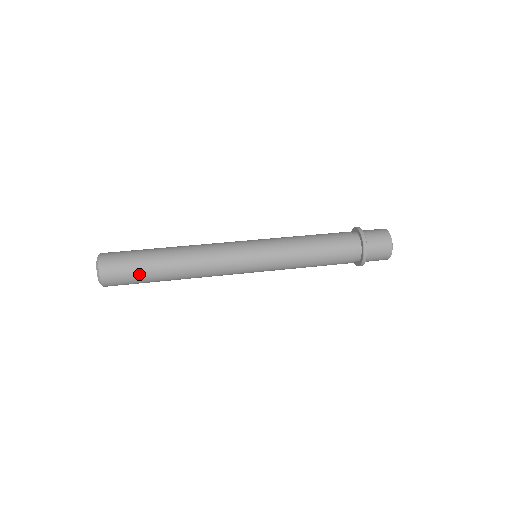
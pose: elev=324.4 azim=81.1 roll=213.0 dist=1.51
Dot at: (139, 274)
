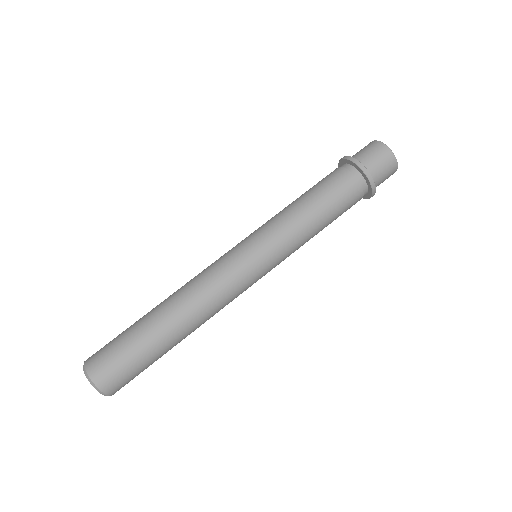
Dot at: occluded
